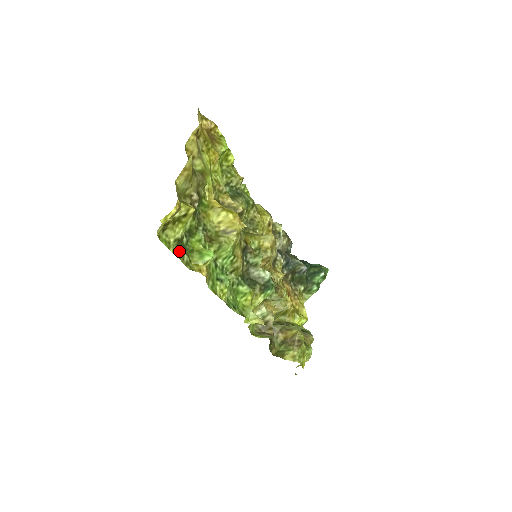
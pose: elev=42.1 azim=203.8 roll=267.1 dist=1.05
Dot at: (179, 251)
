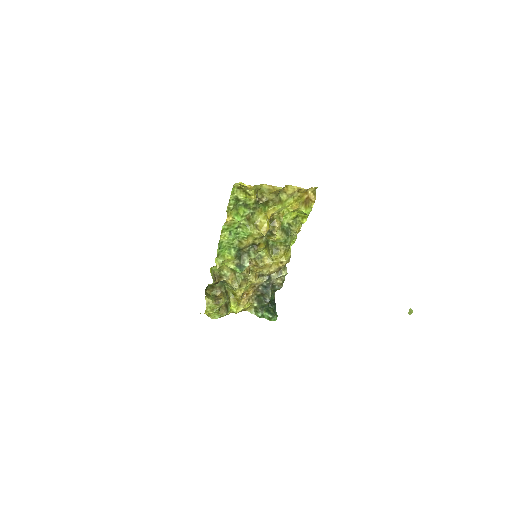
Dot at: (233, 201)
